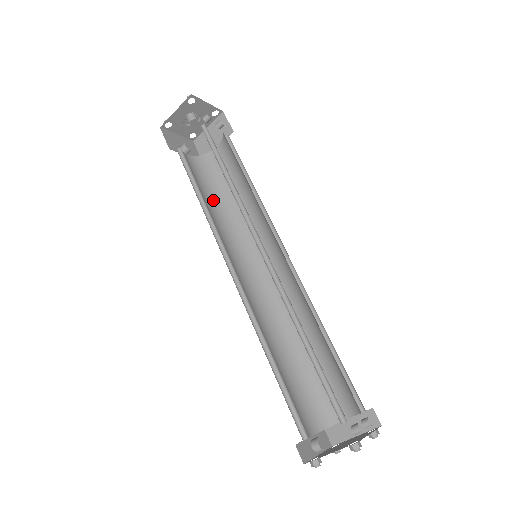
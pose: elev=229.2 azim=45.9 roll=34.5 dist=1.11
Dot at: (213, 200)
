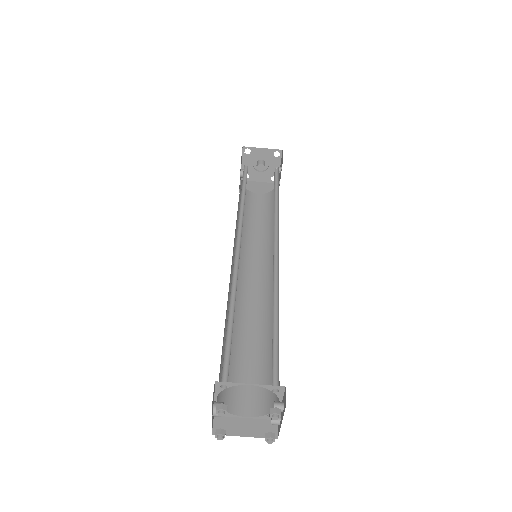
Dot at: occluded
